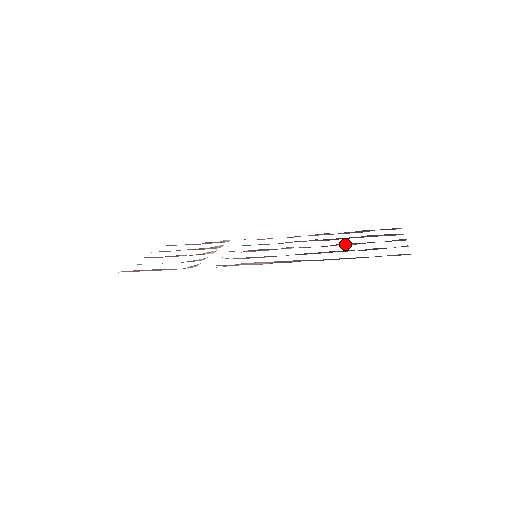
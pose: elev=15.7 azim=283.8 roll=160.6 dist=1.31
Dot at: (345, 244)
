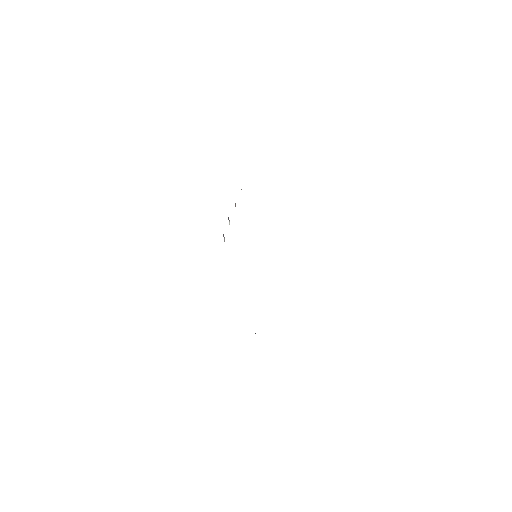
Dot at: occluded
